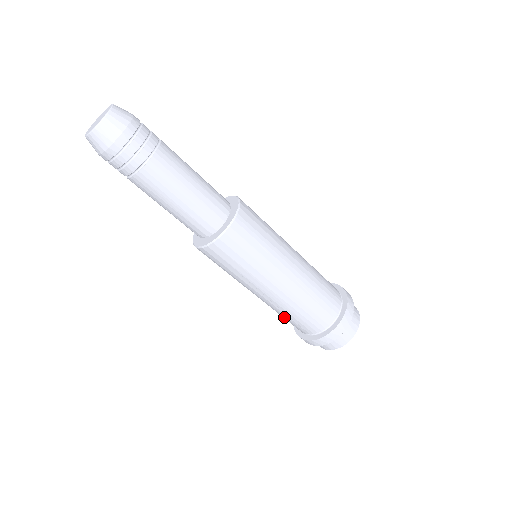
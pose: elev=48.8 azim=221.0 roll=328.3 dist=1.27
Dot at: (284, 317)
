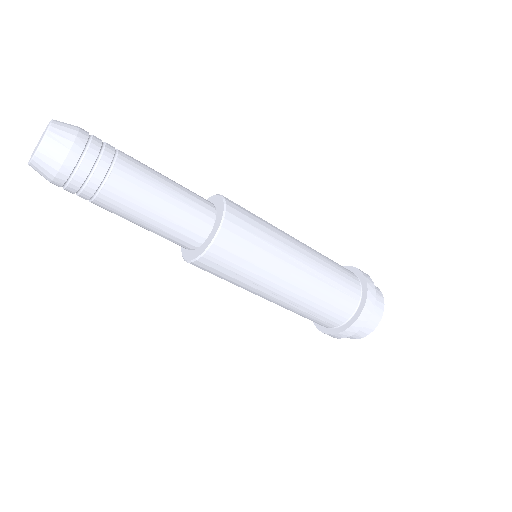
Dot at: occluded
